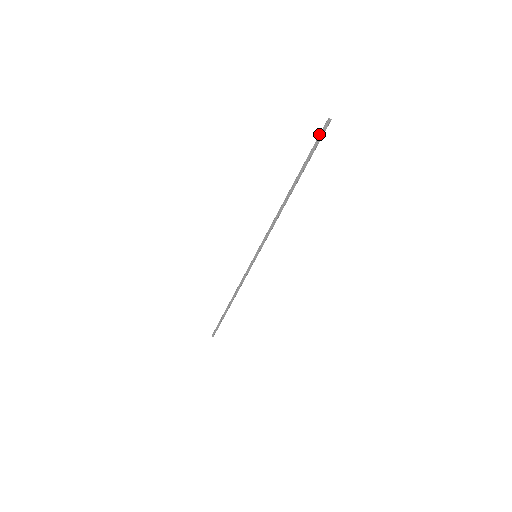
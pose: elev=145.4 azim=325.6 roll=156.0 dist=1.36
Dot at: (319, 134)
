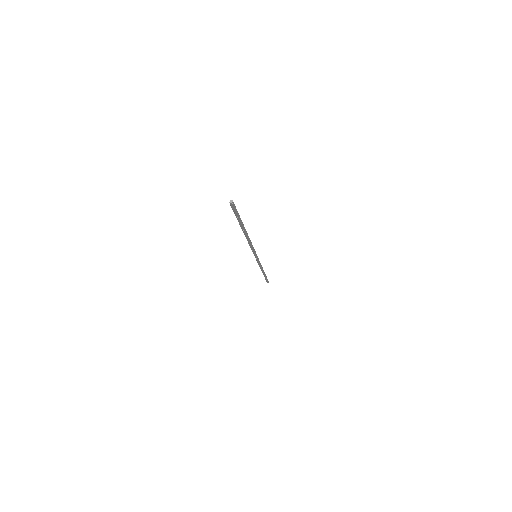
Dot at: occluded
